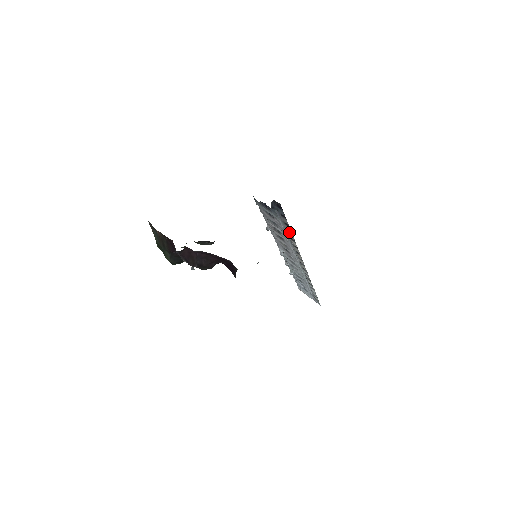
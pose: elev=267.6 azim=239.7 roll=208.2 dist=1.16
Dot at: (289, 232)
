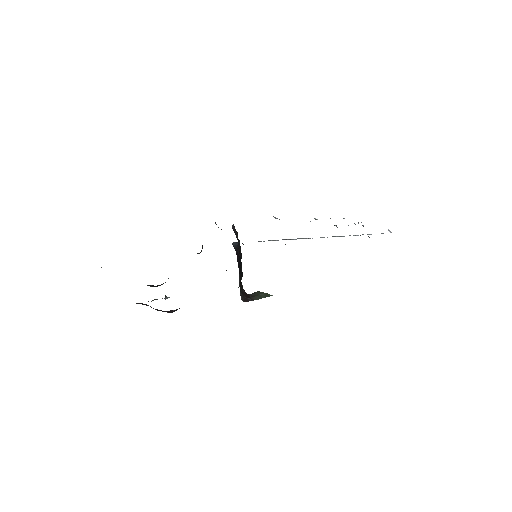
Dot at: occluded
